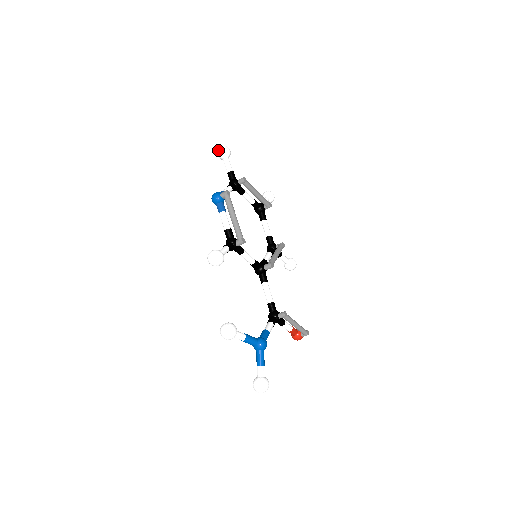
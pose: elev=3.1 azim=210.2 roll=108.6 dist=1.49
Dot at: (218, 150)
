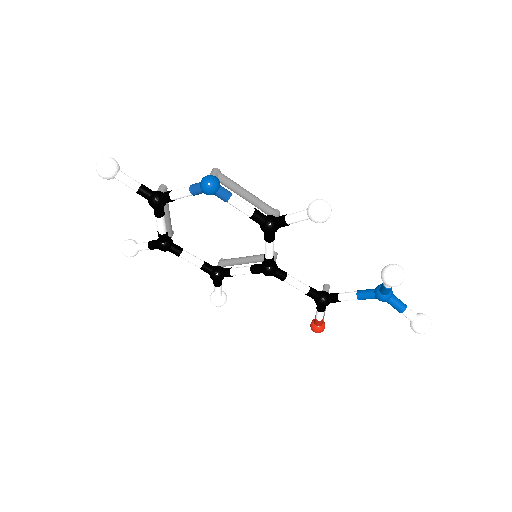
Dot at: (106, 162)
